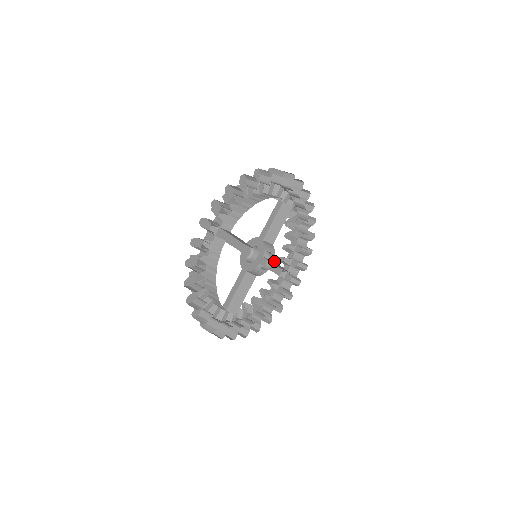
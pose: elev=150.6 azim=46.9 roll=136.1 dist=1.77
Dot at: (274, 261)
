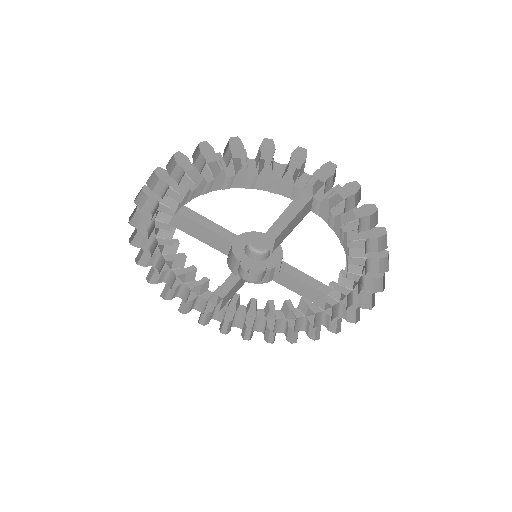
Dot at: occluded
